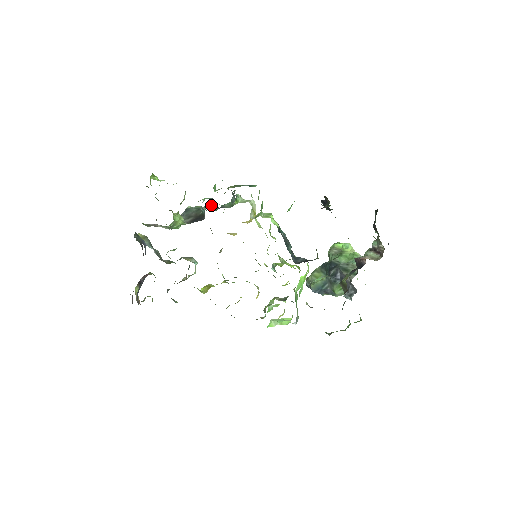
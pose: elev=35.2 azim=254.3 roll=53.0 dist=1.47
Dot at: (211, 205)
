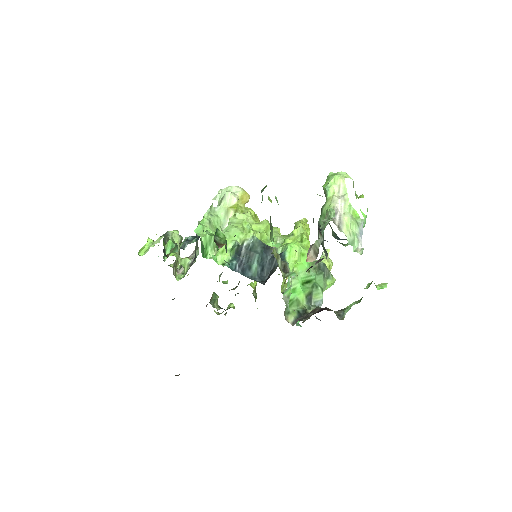
Dot at: occluded
